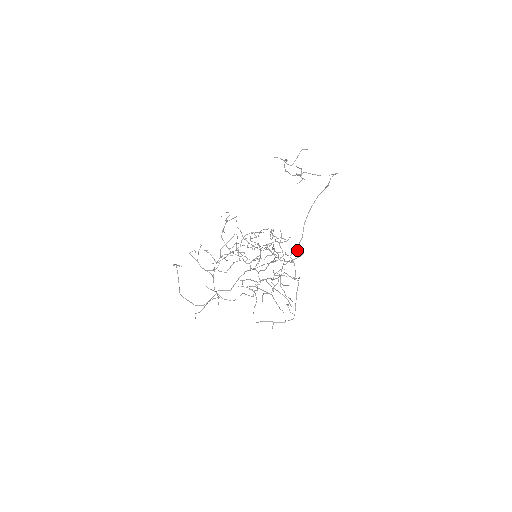
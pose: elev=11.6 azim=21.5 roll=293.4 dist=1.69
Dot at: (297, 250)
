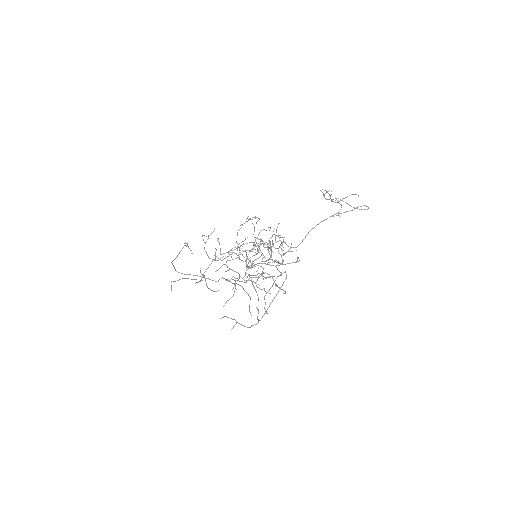
Dot at: occluded
